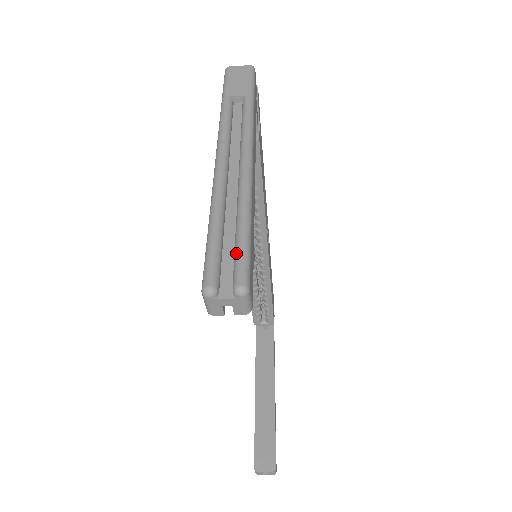
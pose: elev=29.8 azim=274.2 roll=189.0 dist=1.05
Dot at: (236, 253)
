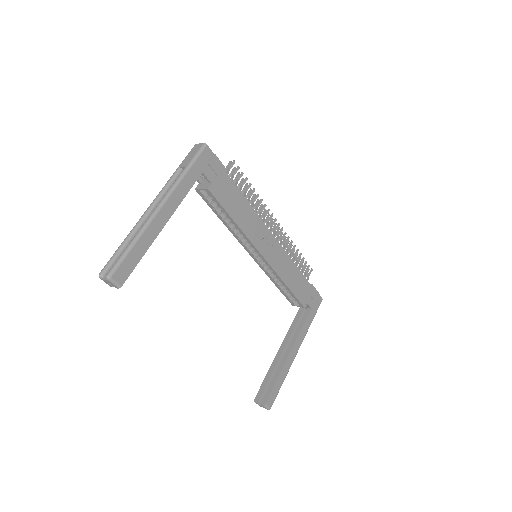
Dot at: (117, 260)
